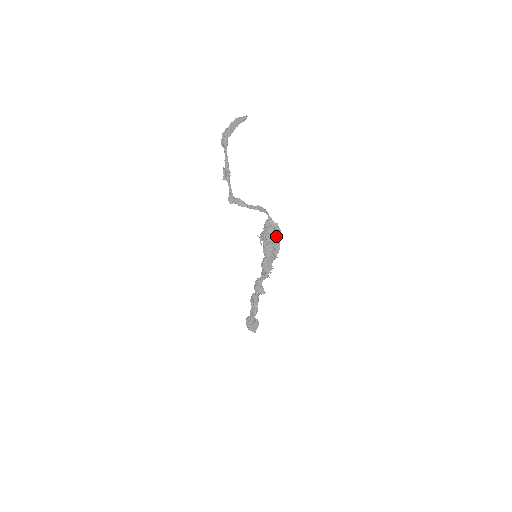
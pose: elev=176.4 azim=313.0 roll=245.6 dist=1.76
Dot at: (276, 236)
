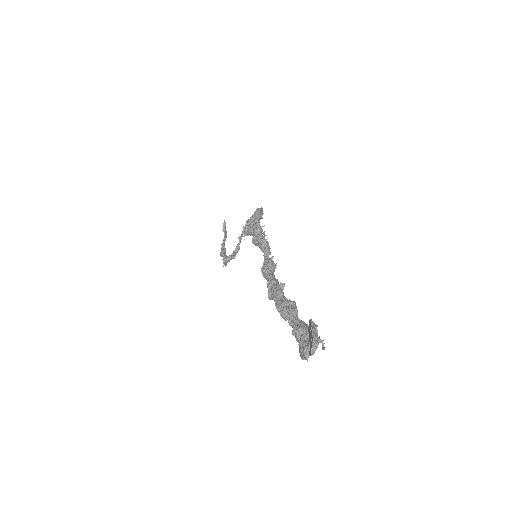
Dot at: occluded
